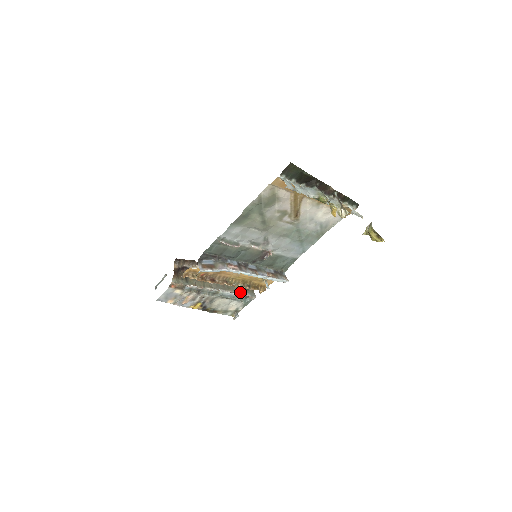
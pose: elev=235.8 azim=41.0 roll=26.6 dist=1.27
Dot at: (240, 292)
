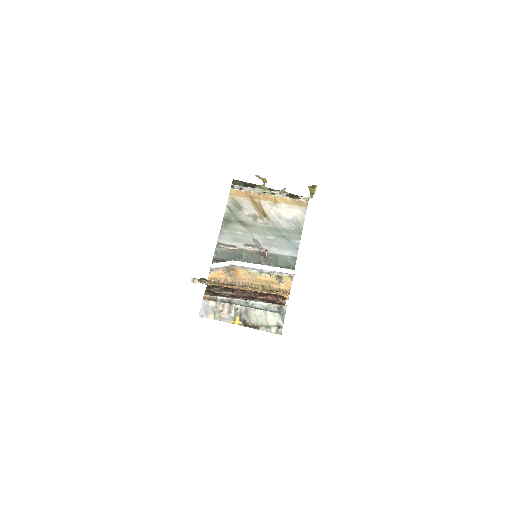
Dot at: (269, 303)
